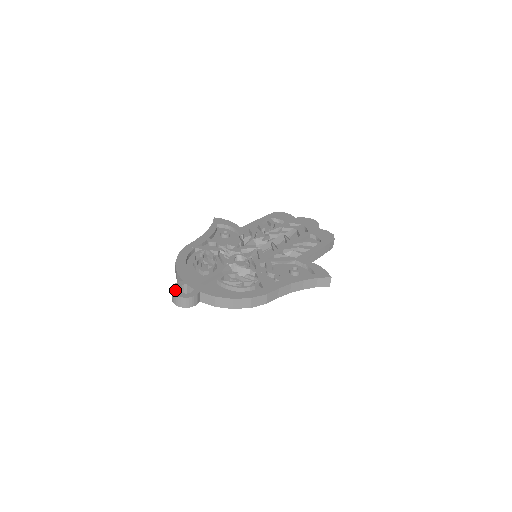
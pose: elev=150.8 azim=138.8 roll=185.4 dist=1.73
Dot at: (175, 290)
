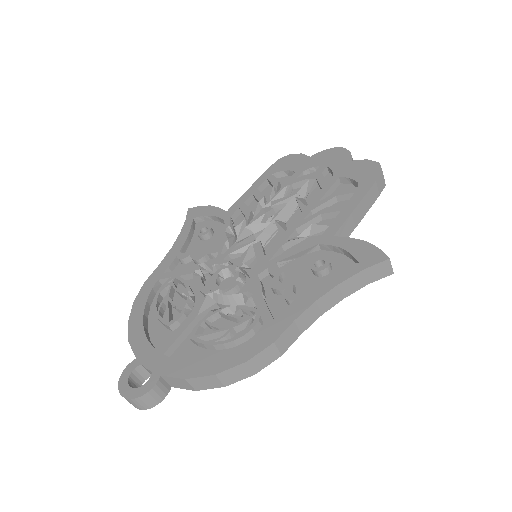
Dot at: (122, 385)
